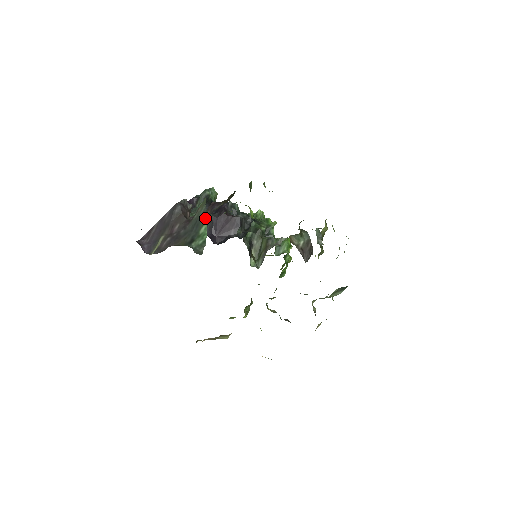
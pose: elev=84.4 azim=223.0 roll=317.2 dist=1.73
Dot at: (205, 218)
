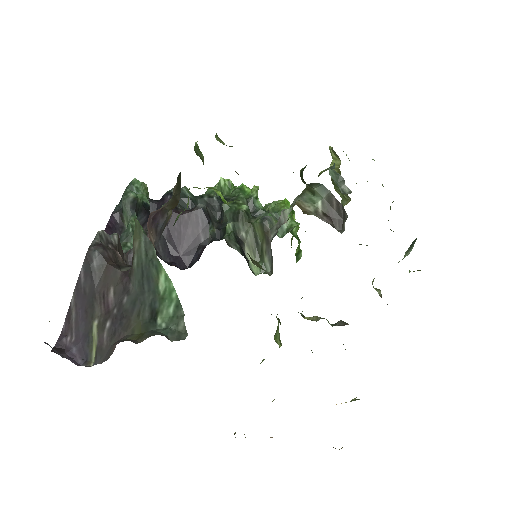
Dot at: (155, 258)
